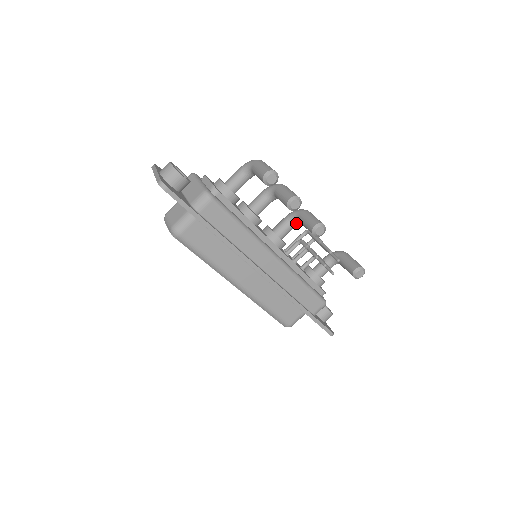
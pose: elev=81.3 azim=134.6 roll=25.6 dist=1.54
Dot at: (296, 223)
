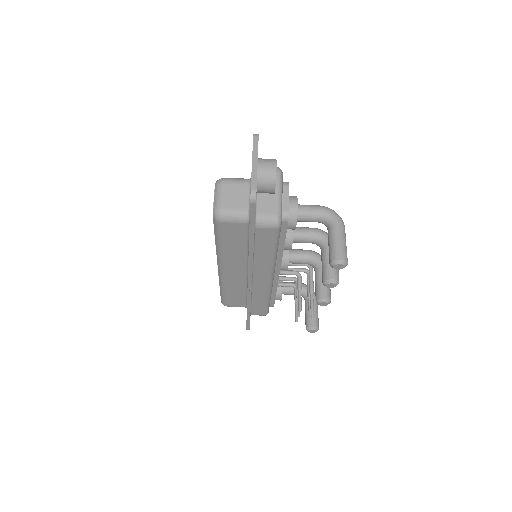
Dot at: (311, 265)
